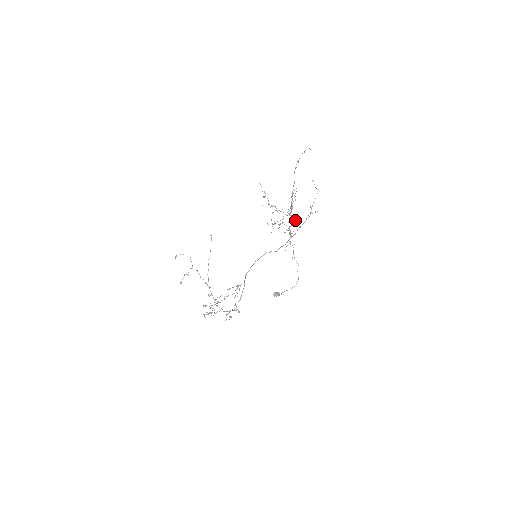
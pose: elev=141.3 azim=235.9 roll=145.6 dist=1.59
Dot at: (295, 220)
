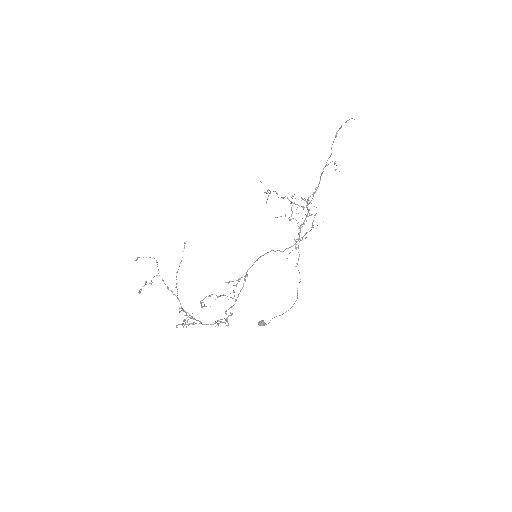
Dot at: occluded
